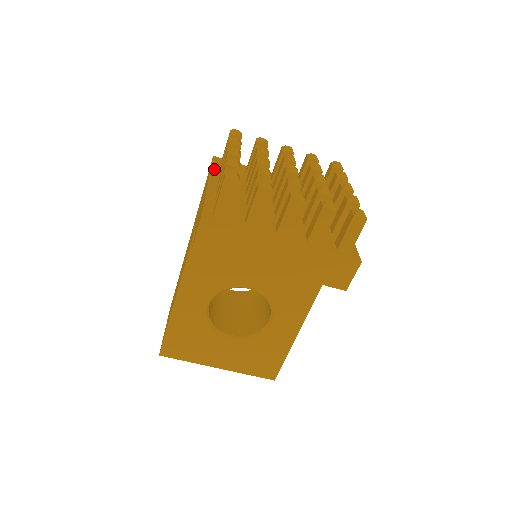
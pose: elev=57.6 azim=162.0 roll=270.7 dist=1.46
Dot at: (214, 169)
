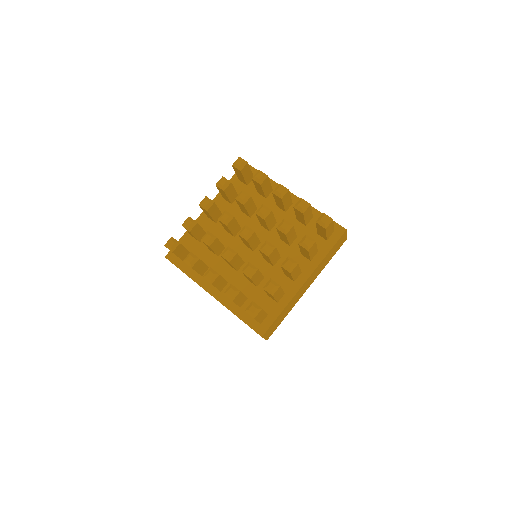
Dot at: (190, 274)
